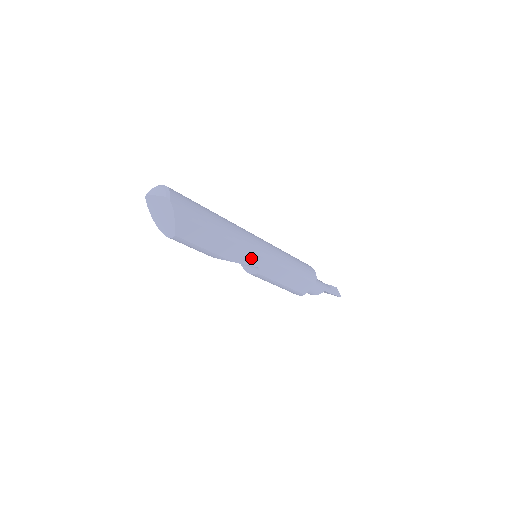
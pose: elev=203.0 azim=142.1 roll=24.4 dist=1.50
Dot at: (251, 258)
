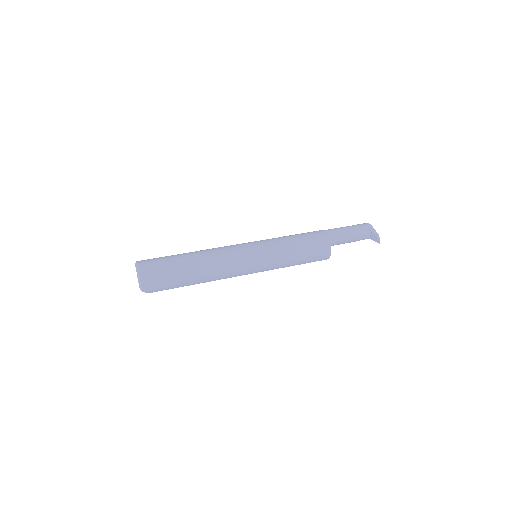
Dot at: occluded
